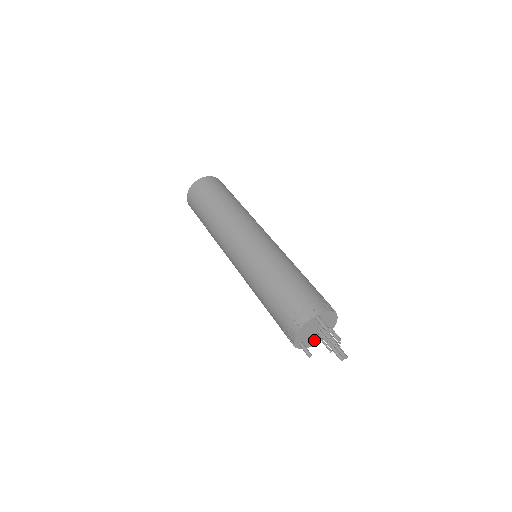
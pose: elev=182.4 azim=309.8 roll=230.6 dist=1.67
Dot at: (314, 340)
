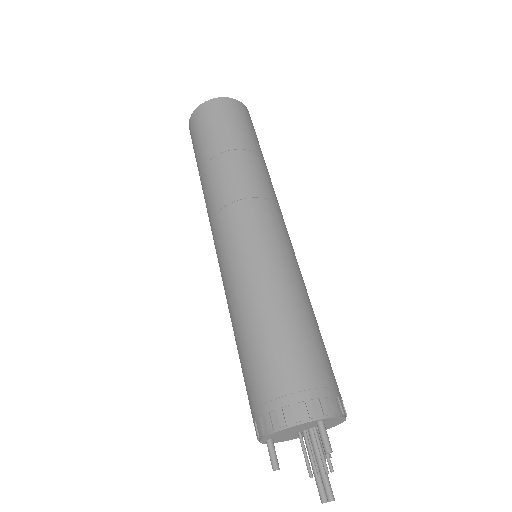
Dot at: (289, 437)
